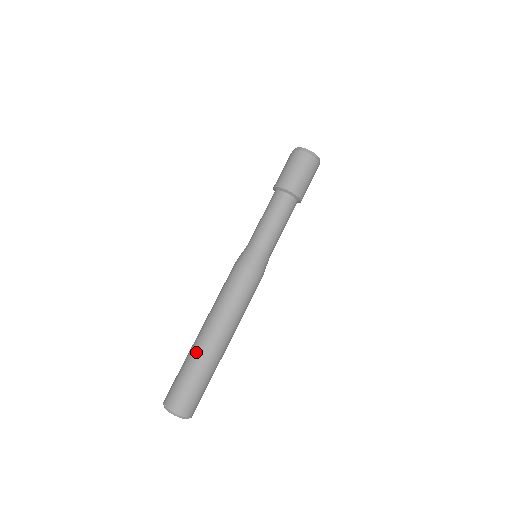
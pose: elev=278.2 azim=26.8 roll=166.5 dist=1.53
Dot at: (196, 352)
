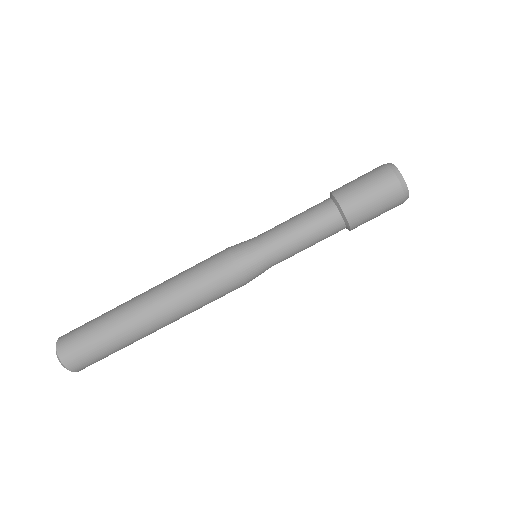
Dot at: (123, 321)
